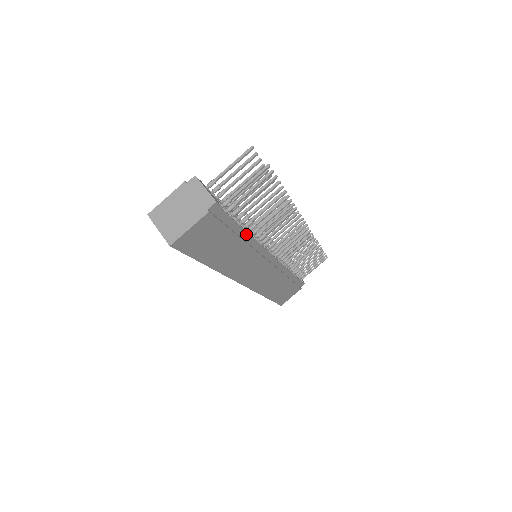
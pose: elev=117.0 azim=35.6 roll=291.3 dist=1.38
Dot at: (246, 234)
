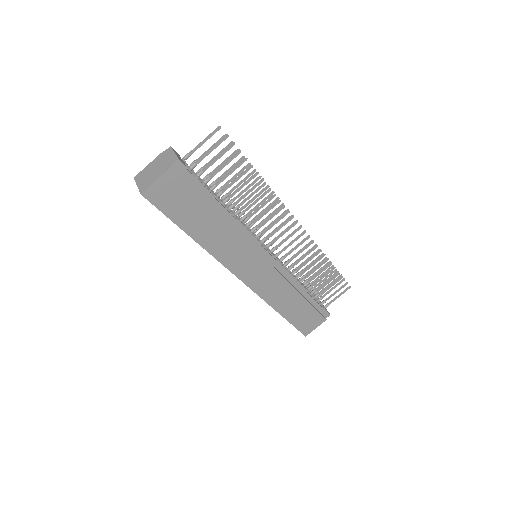
Dot at: (224, 210)
